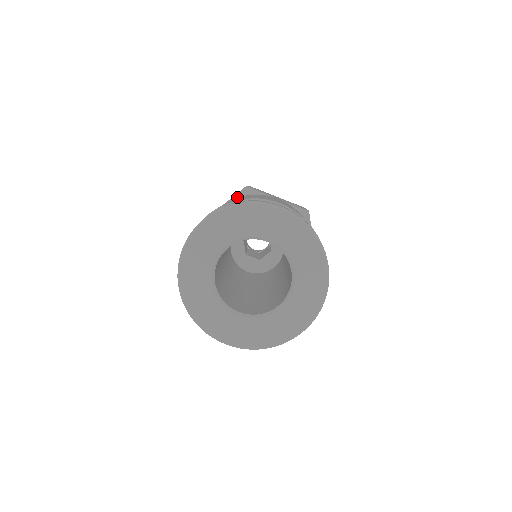
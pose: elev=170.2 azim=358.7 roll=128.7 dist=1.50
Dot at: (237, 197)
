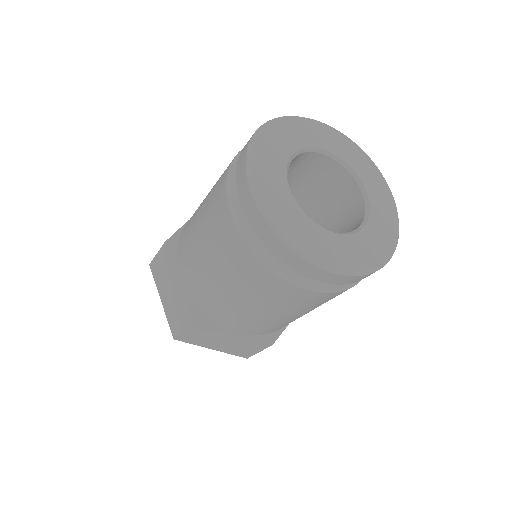
Dot at: occluded
